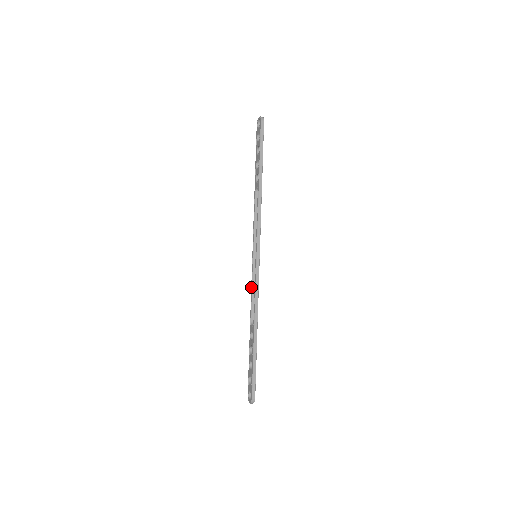
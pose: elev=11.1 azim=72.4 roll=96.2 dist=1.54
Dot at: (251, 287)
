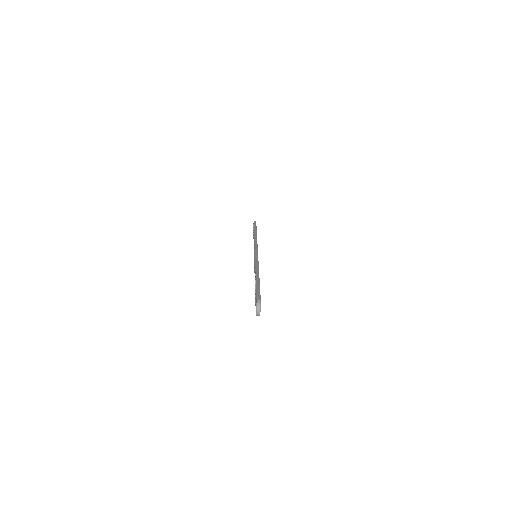
Dot at: (254, 270)
